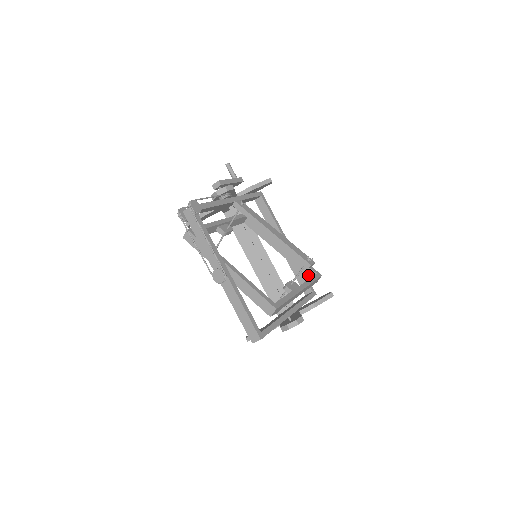
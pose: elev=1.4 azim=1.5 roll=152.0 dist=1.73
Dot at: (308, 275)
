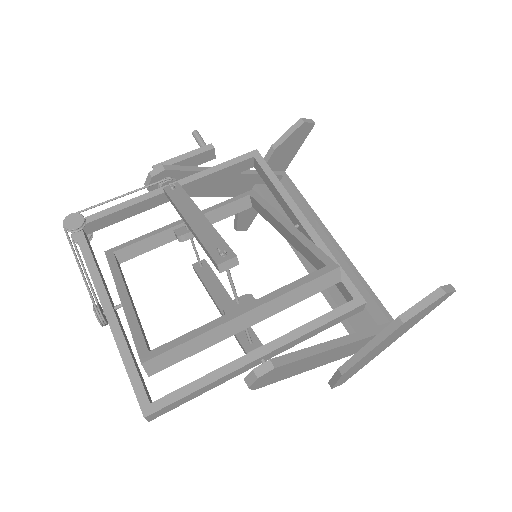
Dot at: occluded
